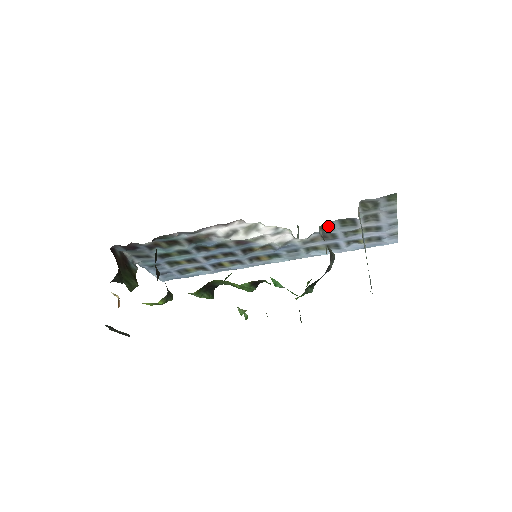
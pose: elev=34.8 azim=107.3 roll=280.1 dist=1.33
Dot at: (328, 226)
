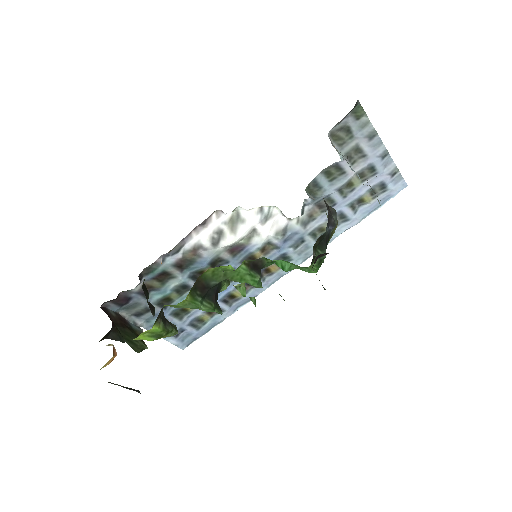
Dot at: (315, 187)
